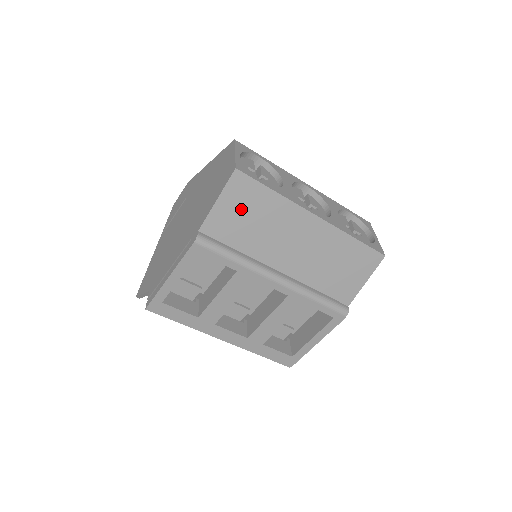
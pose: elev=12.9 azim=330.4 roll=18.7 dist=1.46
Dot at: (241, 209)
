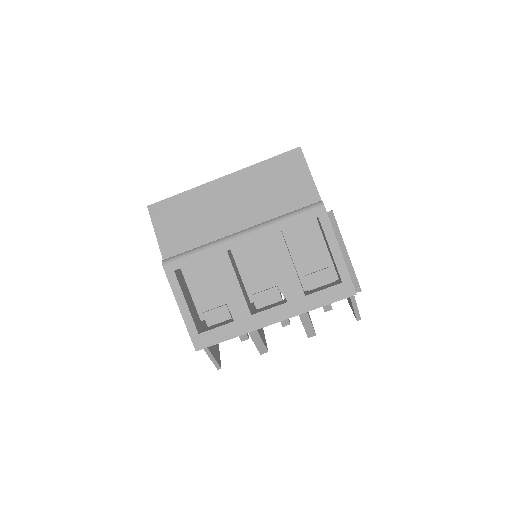
Dot at: (174, 222)
